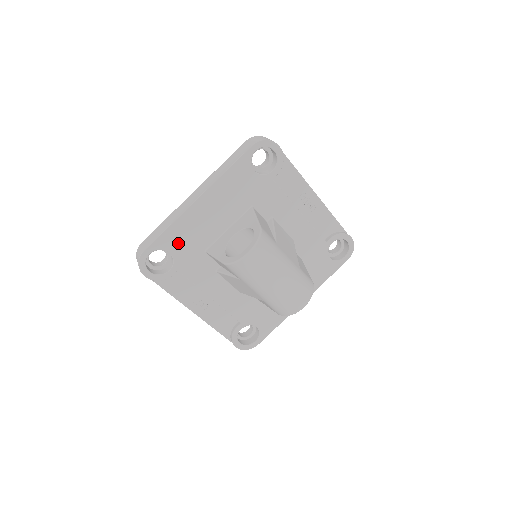
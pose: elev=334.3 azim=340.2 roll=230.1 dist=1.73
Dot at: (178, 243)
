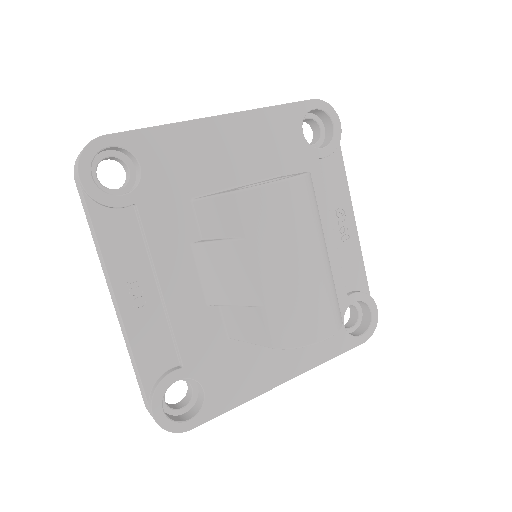
Dot at: (161, 160)
